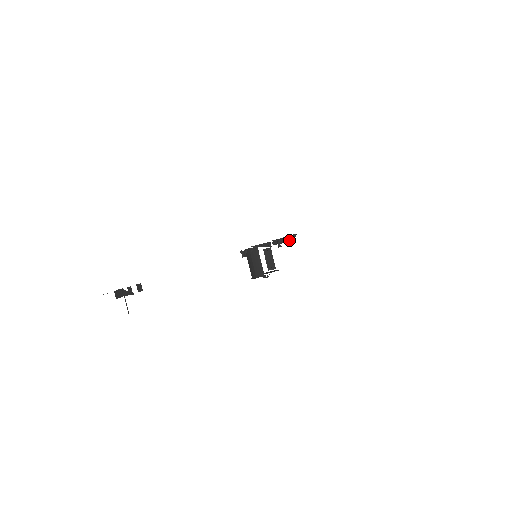
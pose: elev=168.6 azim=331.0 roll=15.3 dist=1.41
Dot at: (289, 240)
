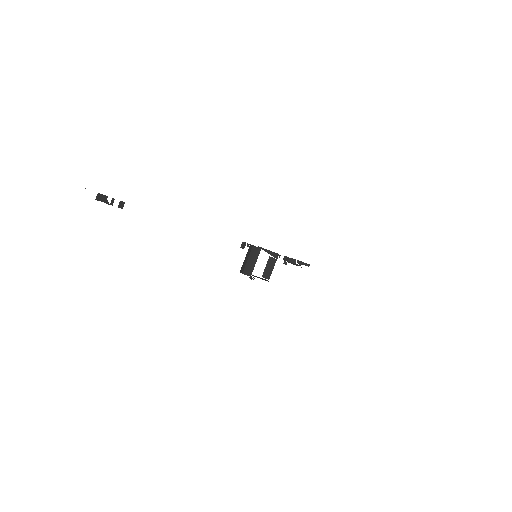
Dot at: (300, 265)
